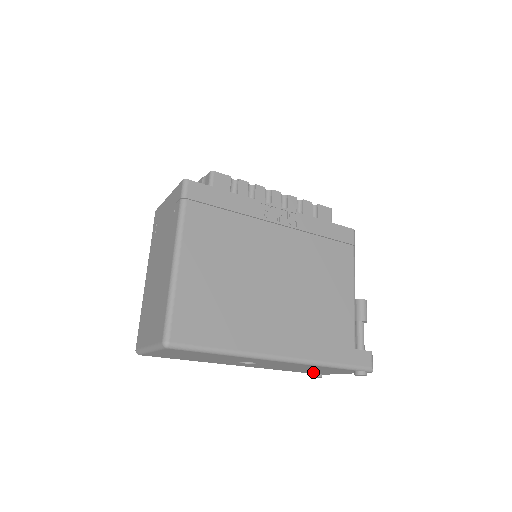
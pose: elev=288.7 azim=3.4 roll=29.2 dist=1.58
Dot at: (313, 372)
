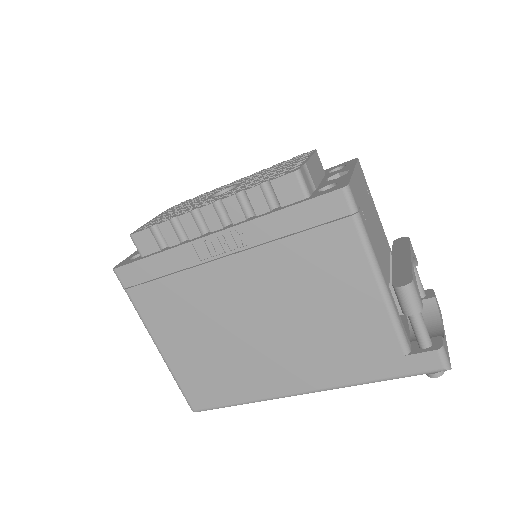
Dot at: occluded
